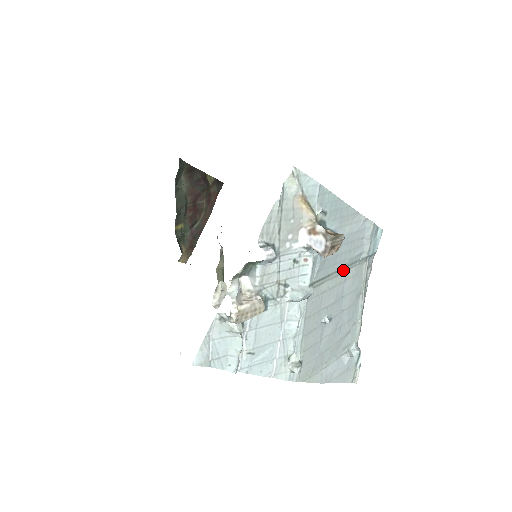
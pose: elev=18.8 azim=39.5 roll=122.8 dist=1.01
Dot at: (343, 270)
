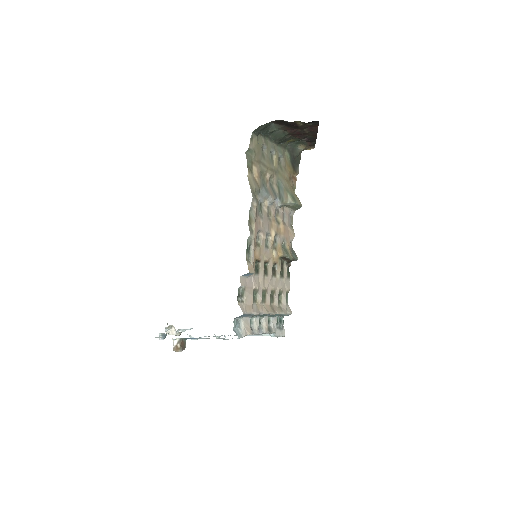
Dot at: occluded
